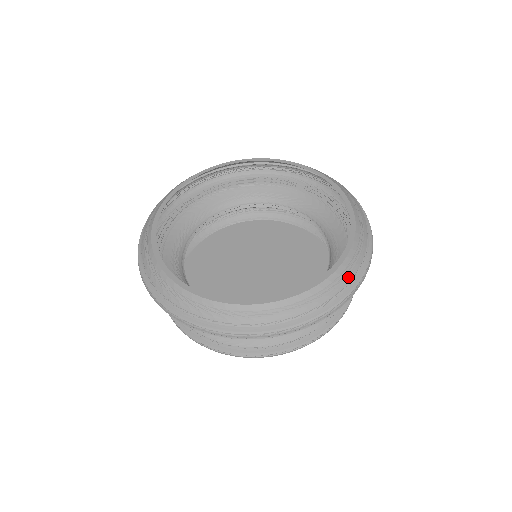
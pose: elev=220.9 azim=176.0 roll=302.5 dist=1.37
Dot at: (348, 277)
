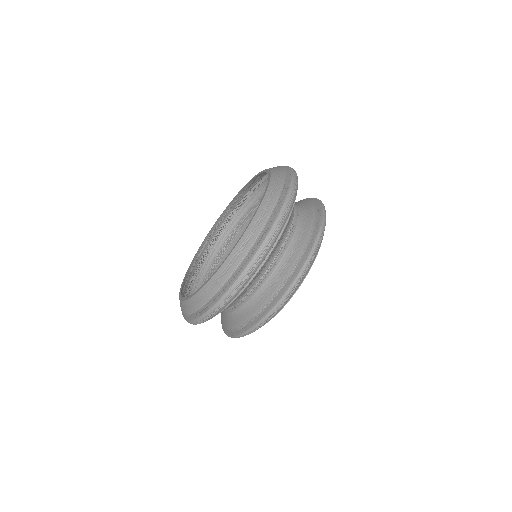
Dot at: (236, 263)
